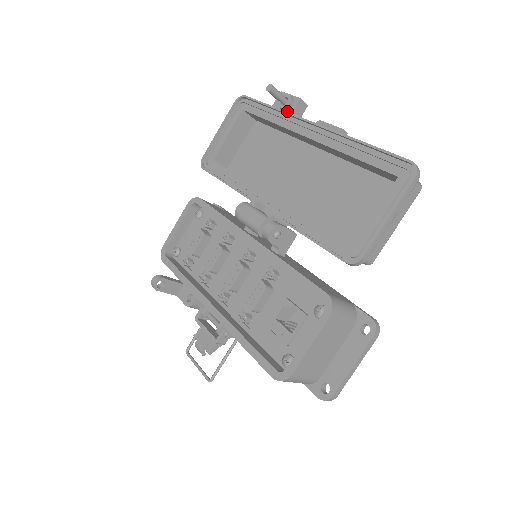
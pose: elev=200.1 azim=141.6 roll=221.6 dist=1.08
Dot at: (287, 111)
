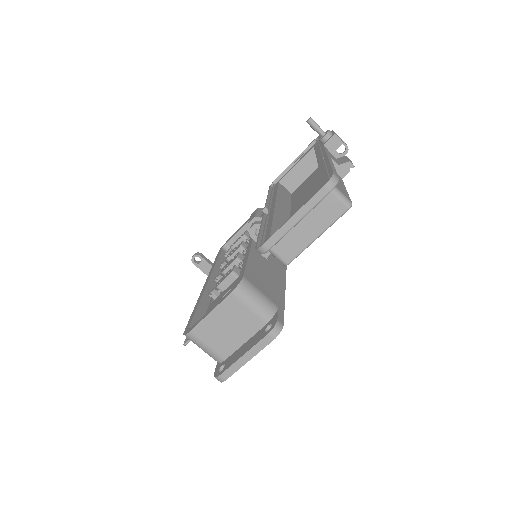
Dot at: (323, 144)
